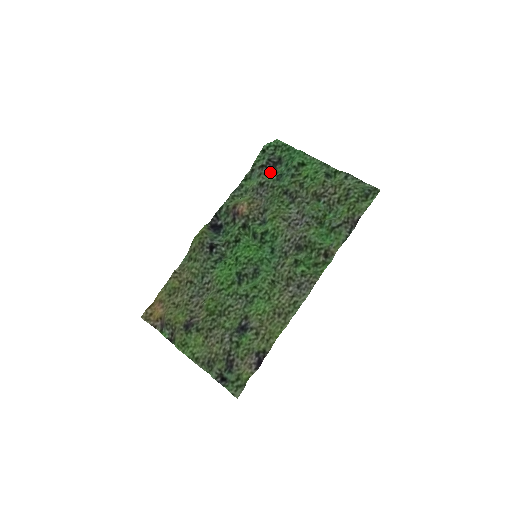
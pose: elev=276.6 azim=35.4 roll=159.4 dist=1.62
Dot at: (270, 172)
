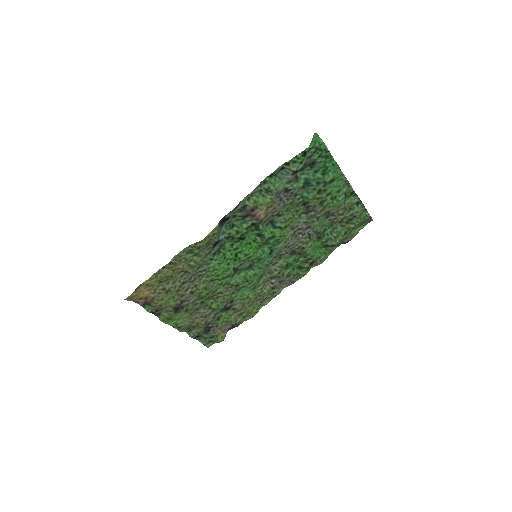
Dot at: (297, 172)
